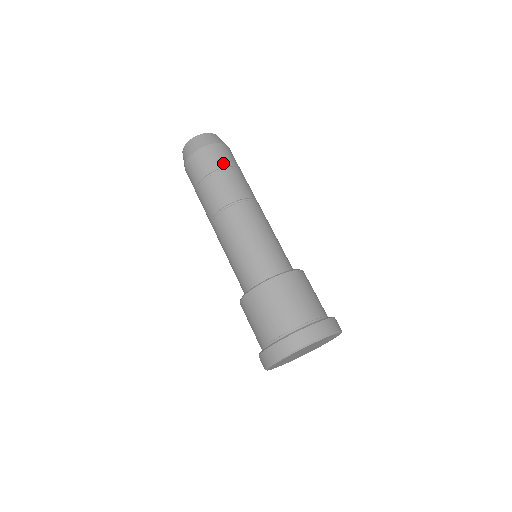
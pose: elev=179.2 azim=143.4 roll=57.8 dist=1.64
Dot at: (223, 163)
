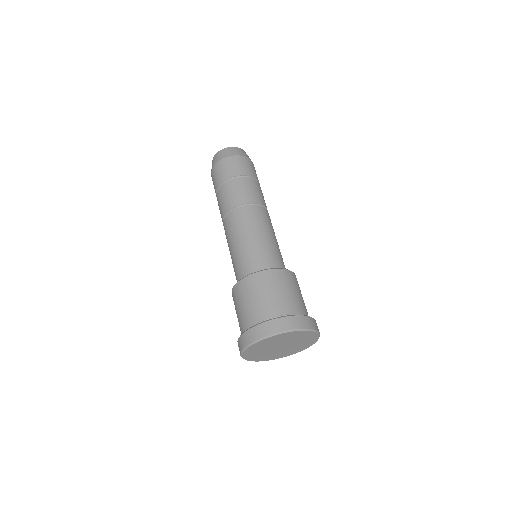
Dot at: (225, 176)
